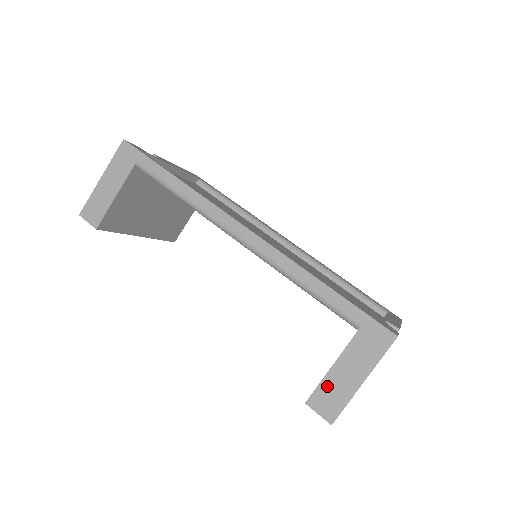
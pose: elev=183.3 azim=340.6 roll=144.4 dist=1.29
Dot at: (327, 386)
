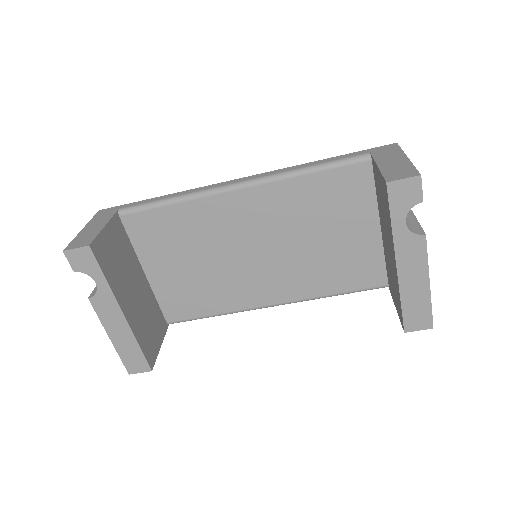
Dot at: (388, 171)
